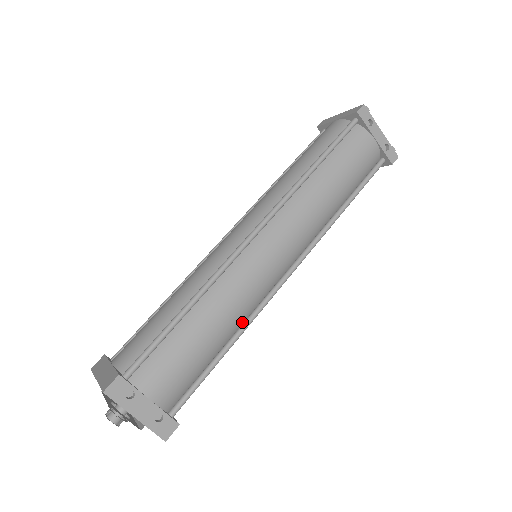
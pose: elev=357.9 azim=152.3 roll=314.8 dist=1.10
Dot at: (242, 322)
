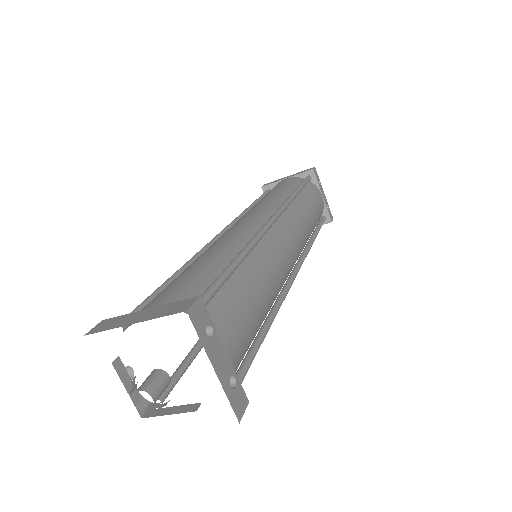
Dot at: (272, 304)
